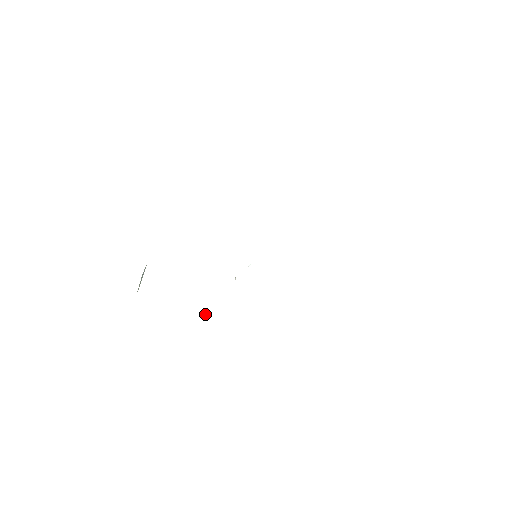
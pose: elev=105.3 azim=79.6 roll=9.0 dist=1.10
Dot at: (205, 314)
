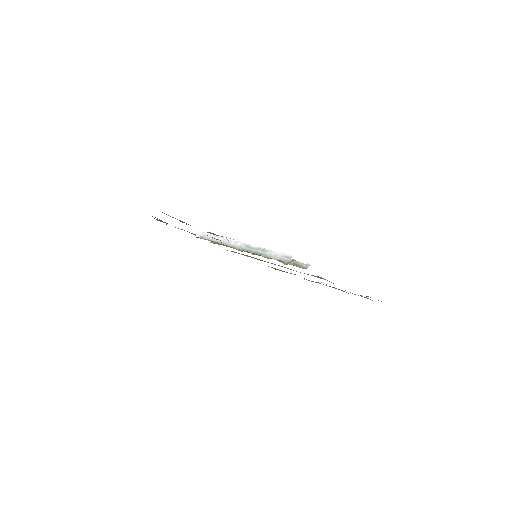
Dot at: occluded
